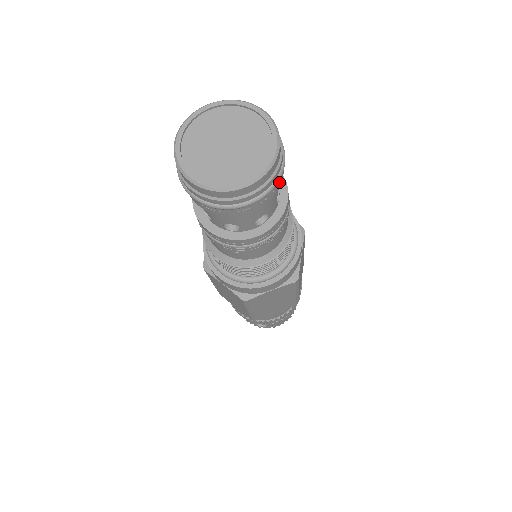
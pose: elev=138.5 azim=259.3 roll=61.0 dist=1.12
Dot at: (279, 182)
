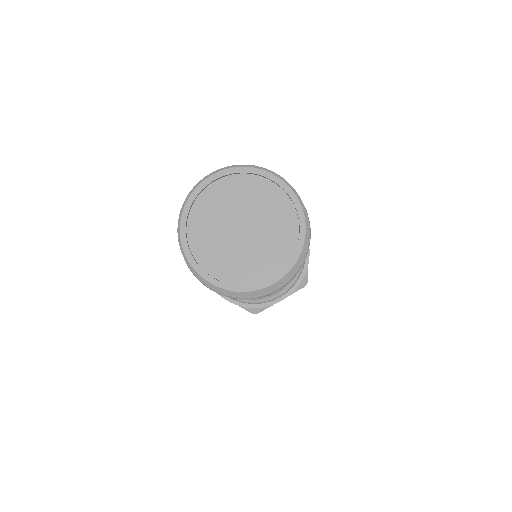
Dot at: occluded
